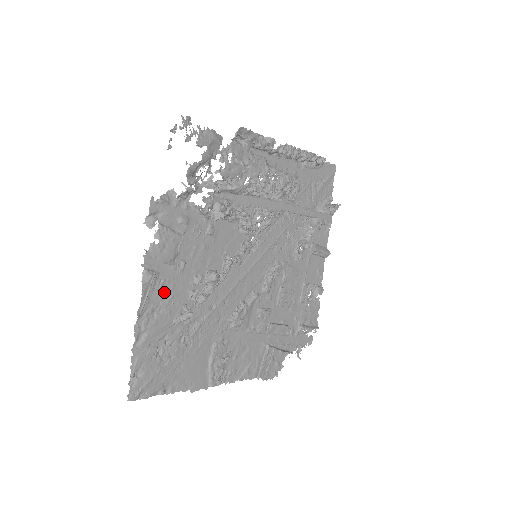
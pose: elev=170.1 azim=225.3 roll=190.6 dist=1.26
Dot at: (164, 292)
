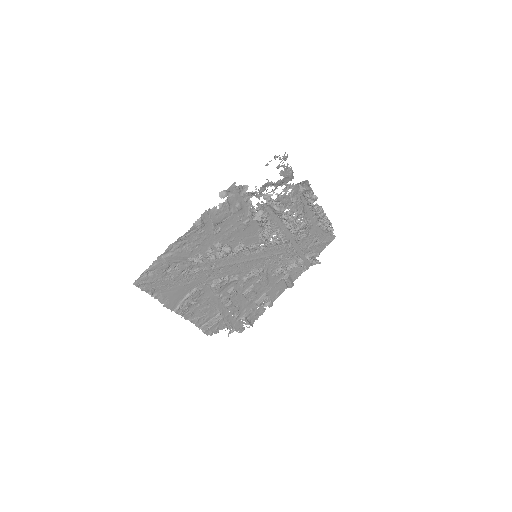
Dot at: (198, 238)
